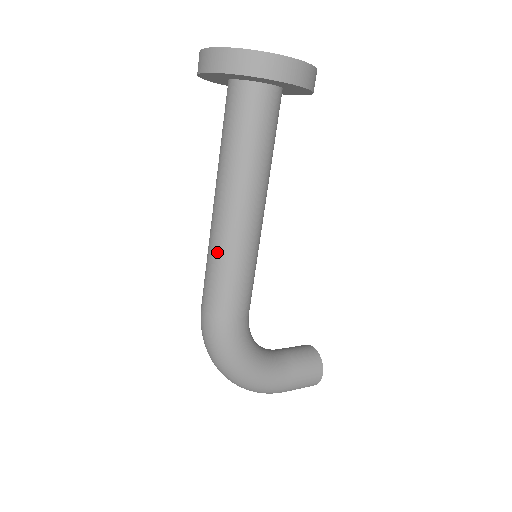
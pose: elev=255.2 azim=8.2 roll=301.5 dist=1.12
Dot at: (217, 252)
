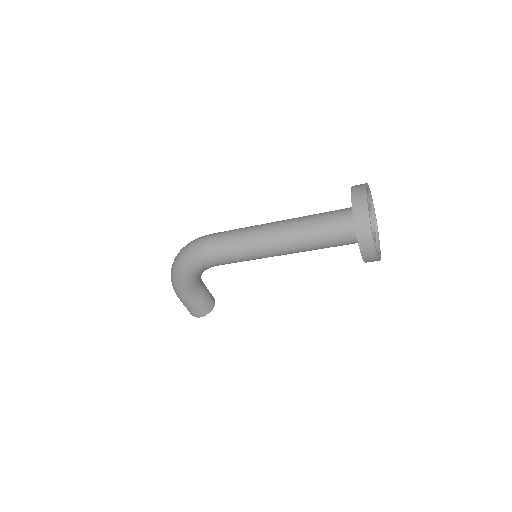
Dot at: (248, 237)
